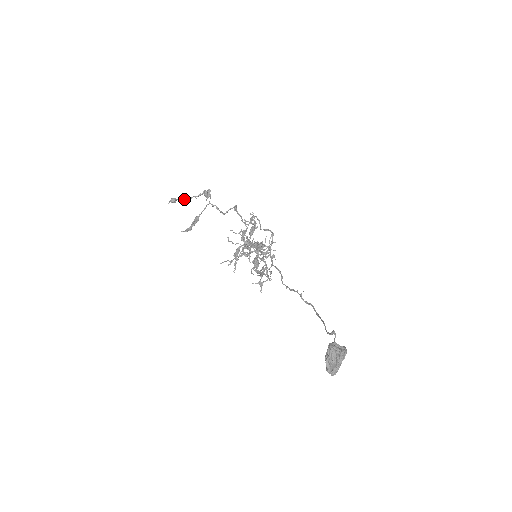
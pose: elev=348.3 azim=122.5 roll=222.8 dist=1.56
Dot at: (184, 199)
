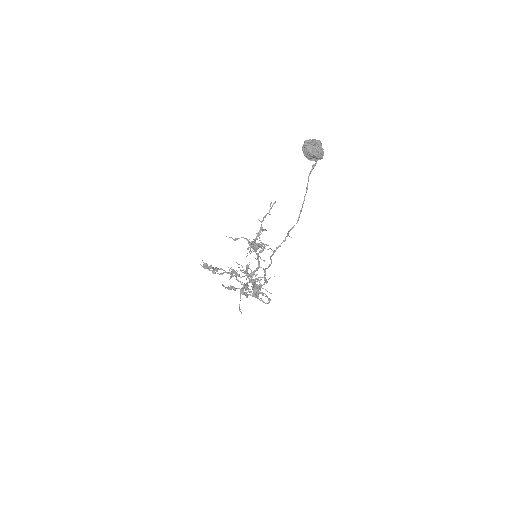
Dot at: (213, 270)
